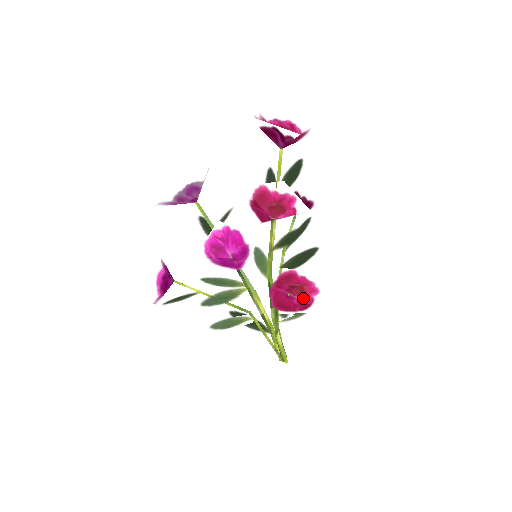
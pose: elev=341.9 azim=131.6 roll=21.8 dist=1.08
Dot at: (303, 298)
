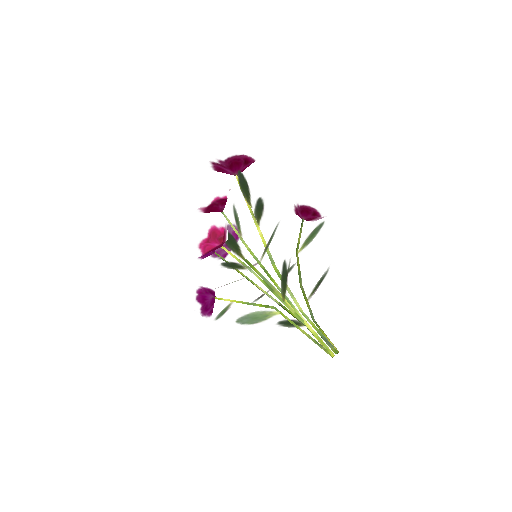
Dot at: occluded
